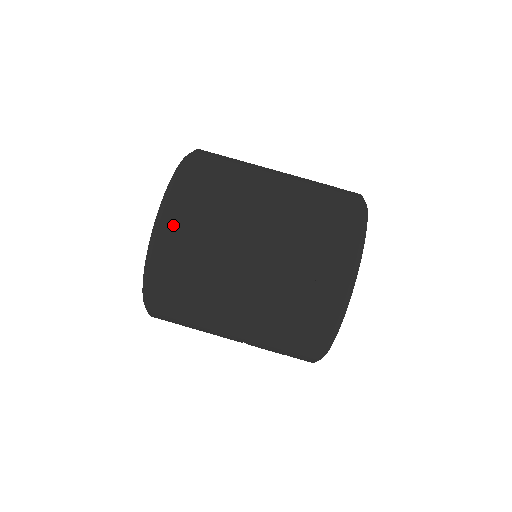
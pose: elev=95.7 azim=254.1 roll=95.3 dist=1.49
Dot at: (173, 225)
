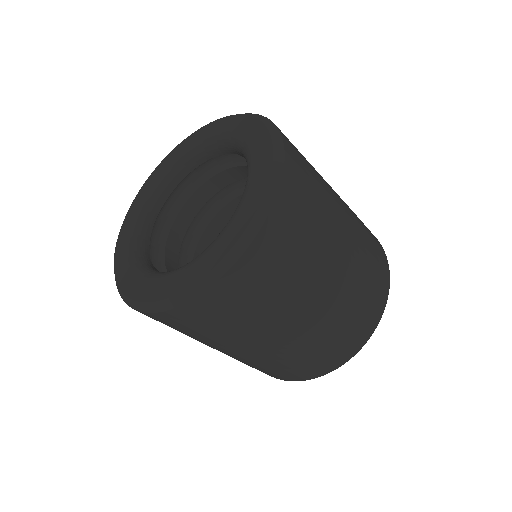
Dot at: (151, 317)
